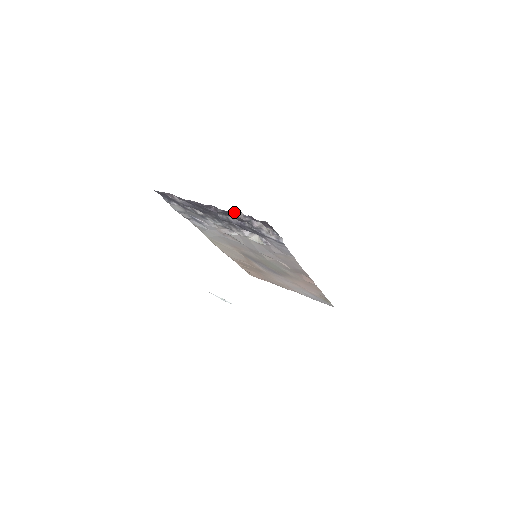
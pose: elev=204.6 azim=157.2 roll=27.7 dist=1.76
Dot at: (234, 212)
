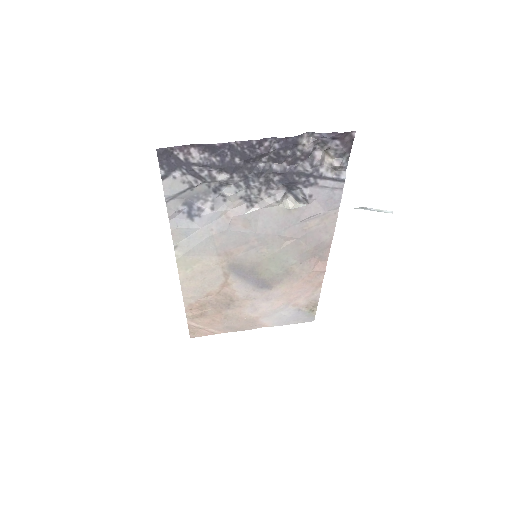
Dot at: (301, 138)
